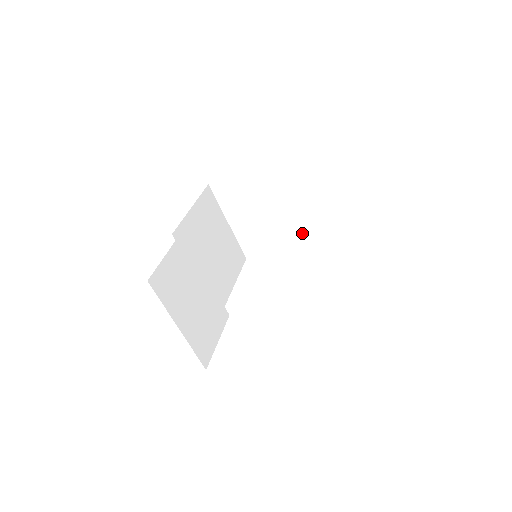
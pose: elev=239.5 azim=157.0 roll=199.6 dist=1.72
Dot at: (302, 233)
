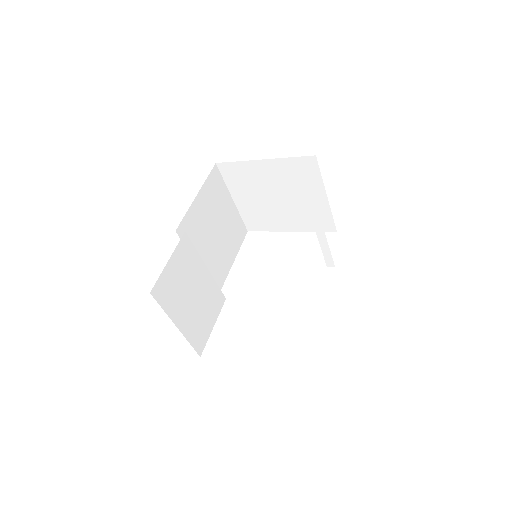
Dot at: (305, 220)
